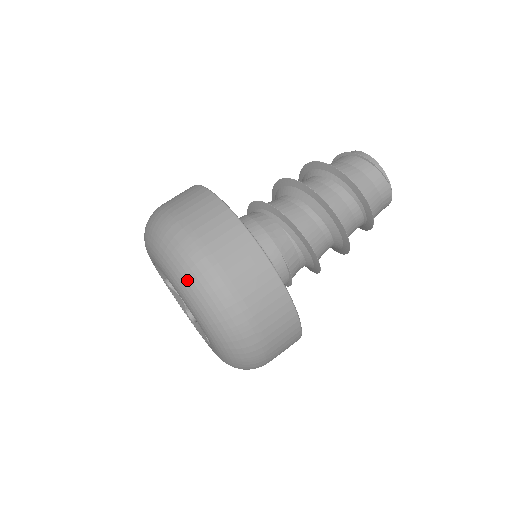
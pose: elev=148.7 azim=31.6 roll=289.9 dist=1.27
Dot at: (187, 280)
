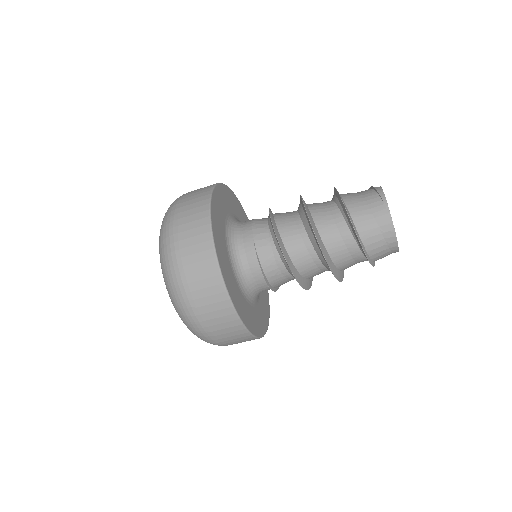
Dot at: occluded
